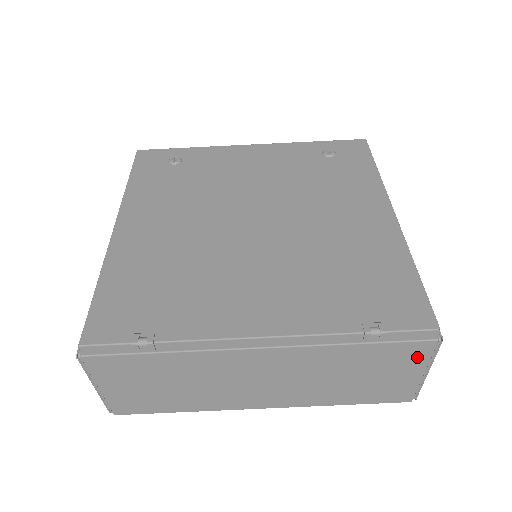
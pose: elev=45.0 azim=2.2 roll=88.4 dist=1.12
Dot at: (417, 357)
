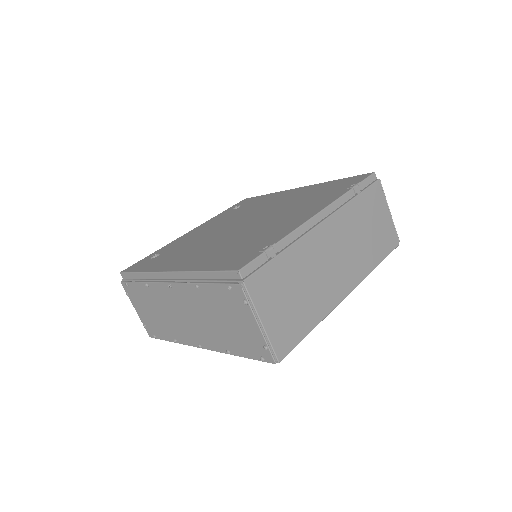
Dot at: (380, 198)
